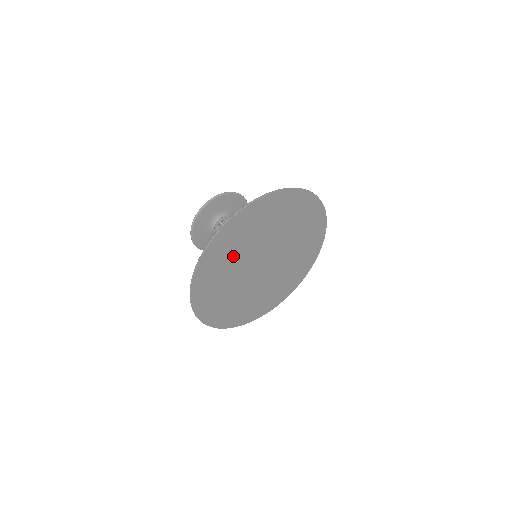
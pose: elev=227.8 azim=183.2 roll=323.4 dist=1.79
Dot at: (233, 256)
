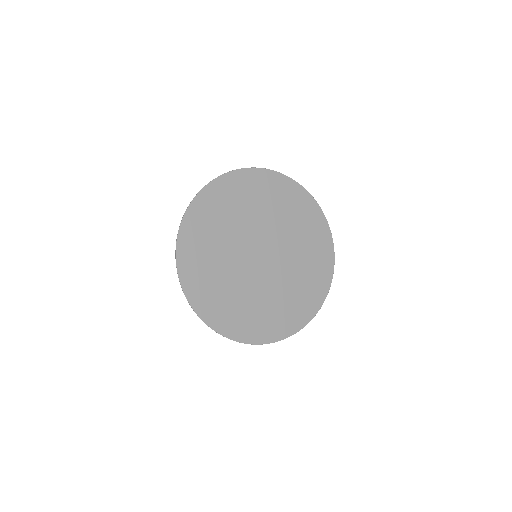
Dot at: (228, 220)
